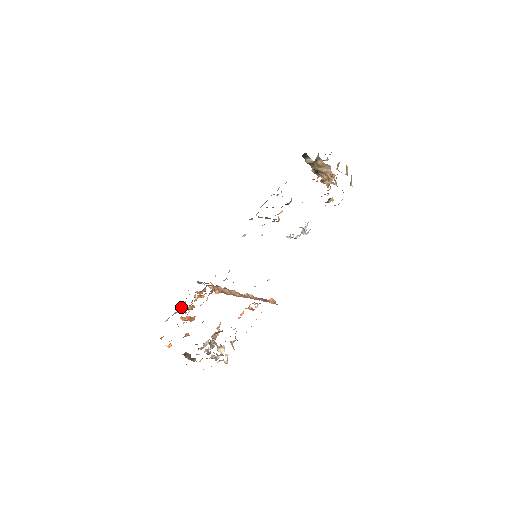
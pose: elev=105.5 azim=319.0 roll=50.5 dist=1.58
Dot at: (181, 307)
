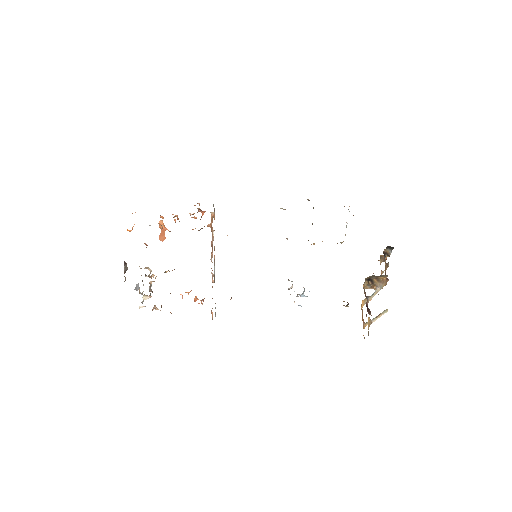
Dot at: occluded
